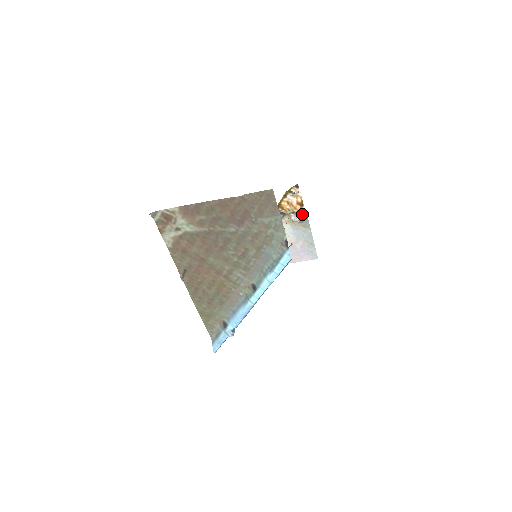
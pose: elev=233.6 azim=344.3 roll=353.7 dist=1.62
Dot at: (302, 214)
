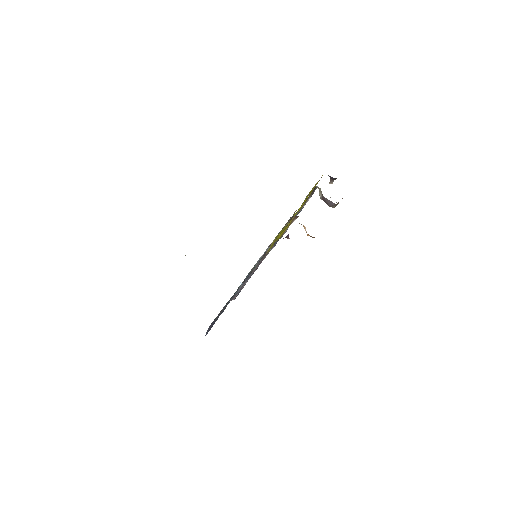
Dot at: occluded
